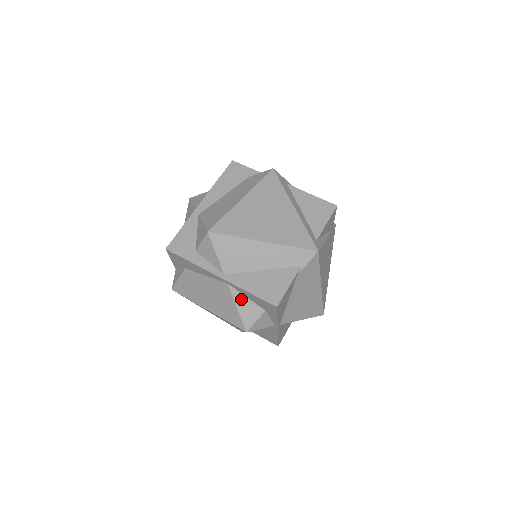
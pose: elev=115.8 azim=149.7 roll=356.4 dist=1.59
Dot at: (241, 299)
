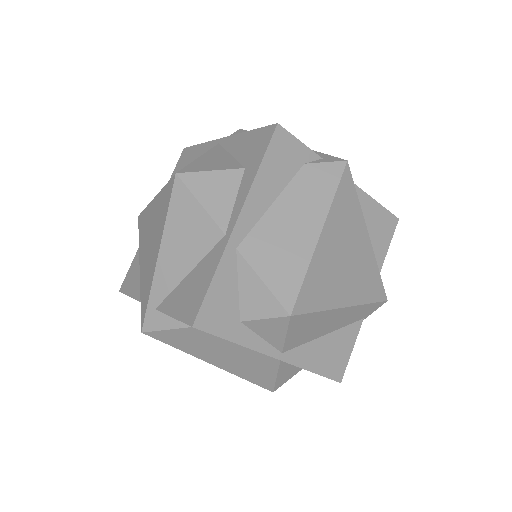
Dot at: (286, 368)
